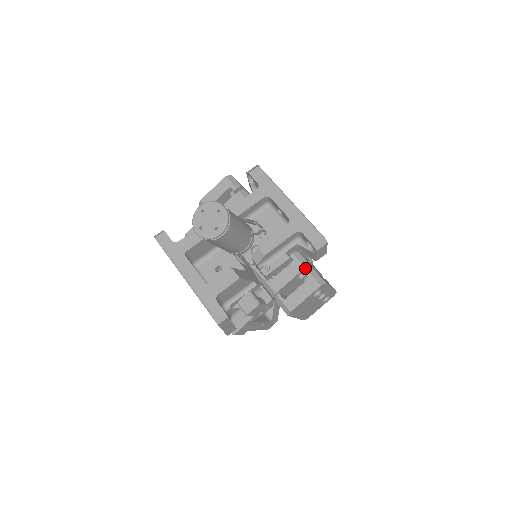
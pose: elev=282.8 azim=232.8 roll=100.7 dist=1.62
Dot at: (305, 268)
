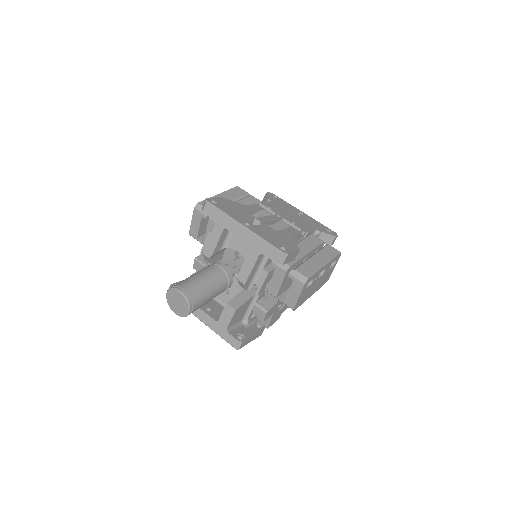
Dot at: (287, 271)
